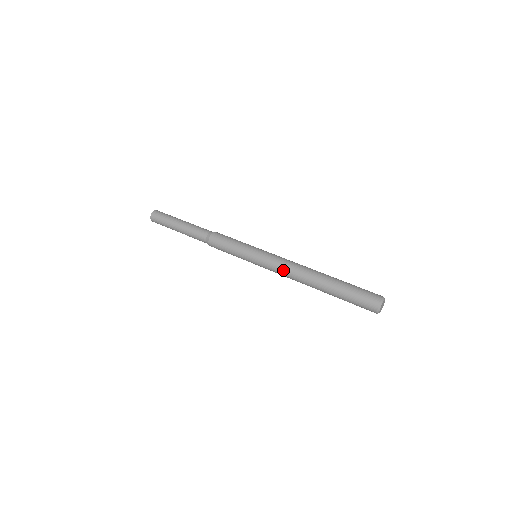
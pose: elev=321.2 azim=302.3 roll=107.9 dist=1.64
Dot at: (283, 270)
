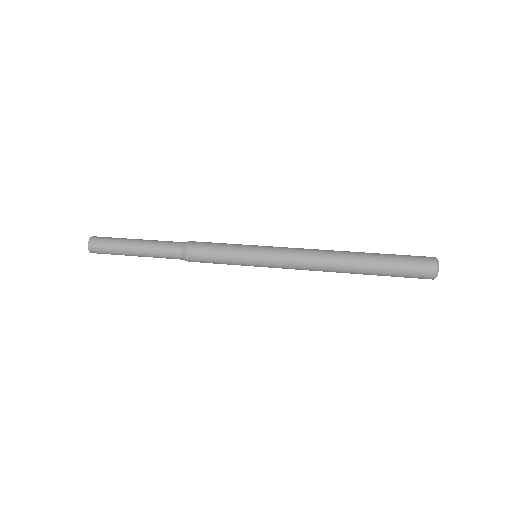
Dot at: (301, 261)
